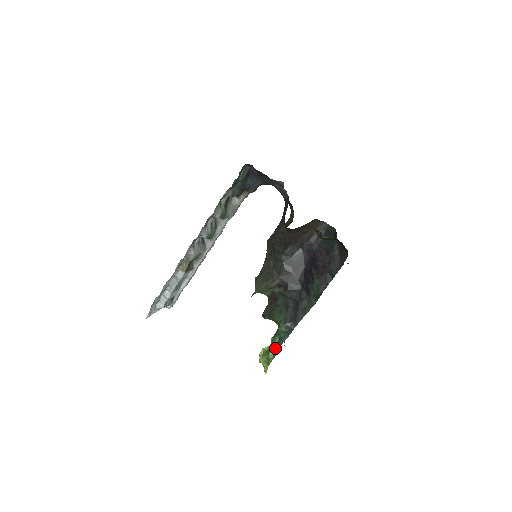
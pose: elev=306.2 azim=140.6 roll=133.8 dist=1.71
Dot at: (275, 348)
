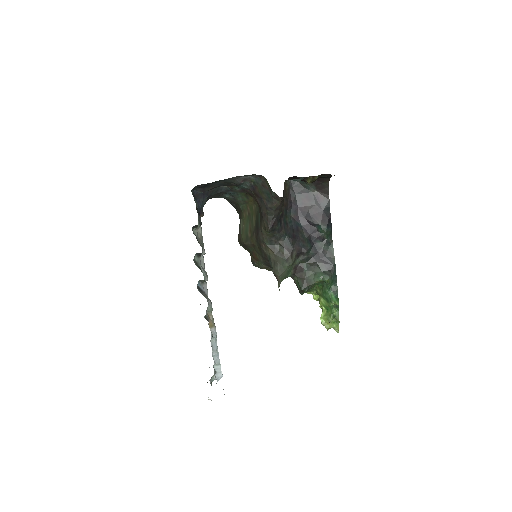
Dot at: (336, 301)
